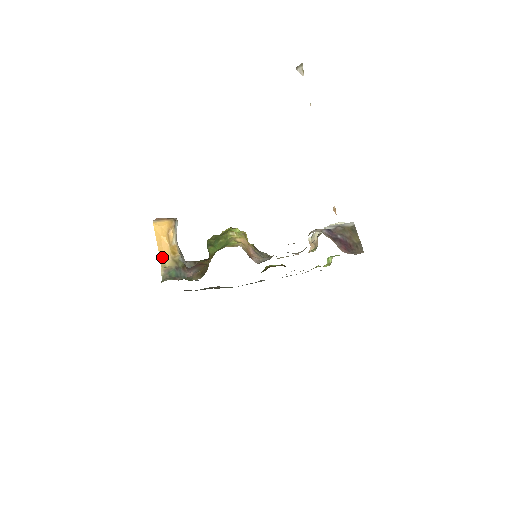
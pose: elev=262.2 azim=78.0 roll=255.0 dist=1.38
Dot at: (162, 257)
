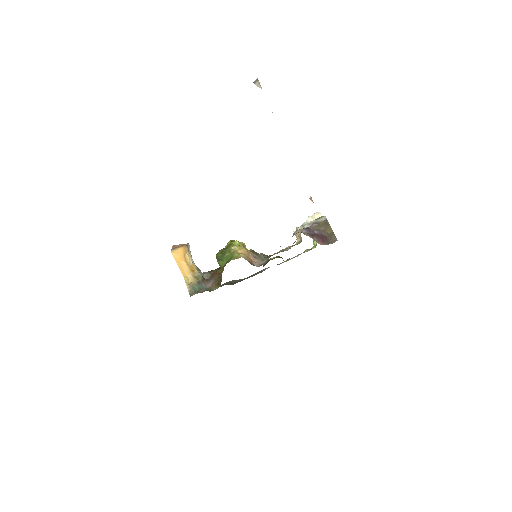
Dot at: (185, 277)
